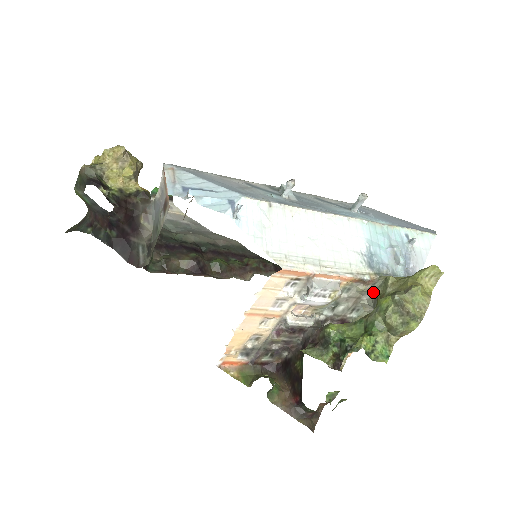
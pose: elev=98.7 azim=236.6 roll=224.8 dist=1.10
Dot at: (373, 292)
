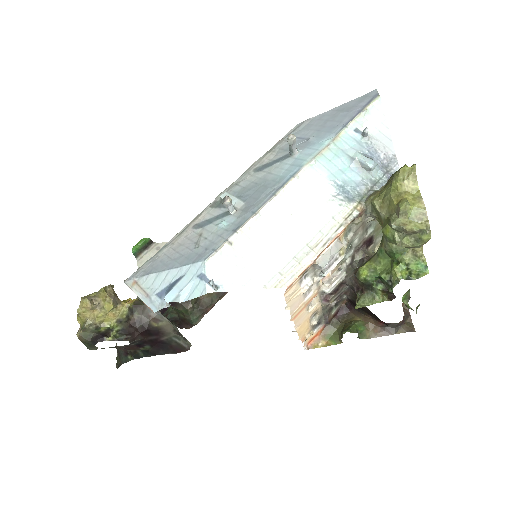
Dot at: occluded
